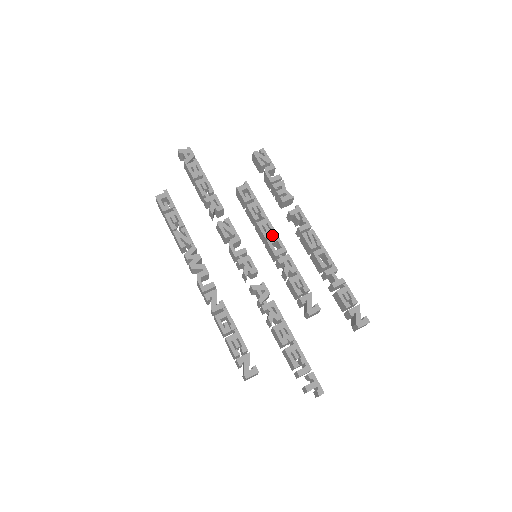
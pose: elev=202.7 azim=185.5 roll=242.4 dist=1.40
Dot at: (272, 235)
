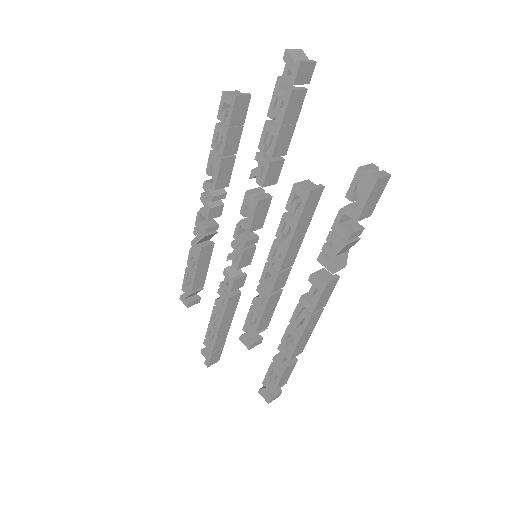
Dot at: (275, 266)
